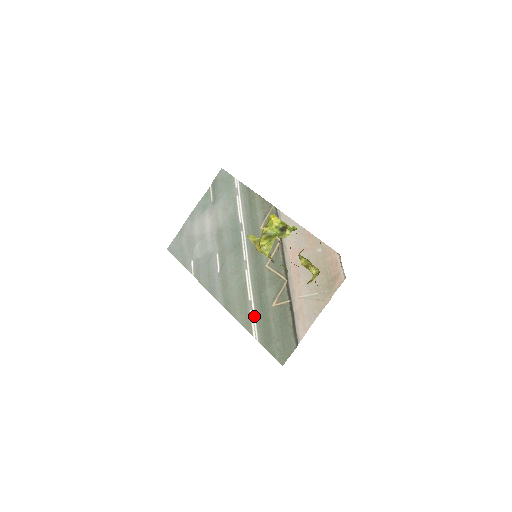
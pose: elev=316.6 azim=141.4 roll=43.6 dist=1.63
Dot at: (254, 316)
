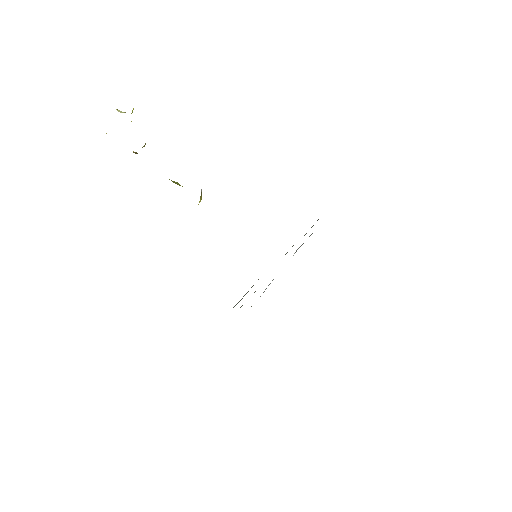
Dot at: occluded
